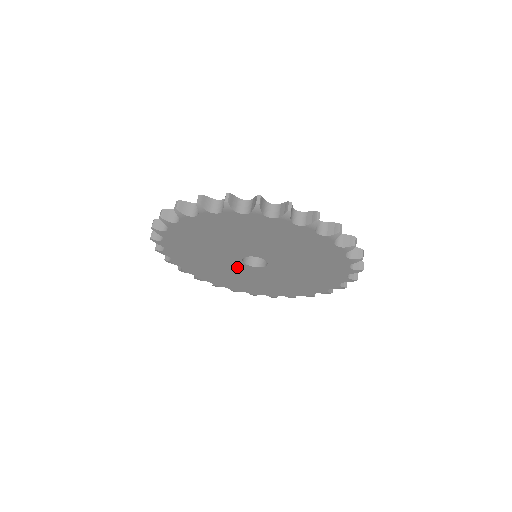
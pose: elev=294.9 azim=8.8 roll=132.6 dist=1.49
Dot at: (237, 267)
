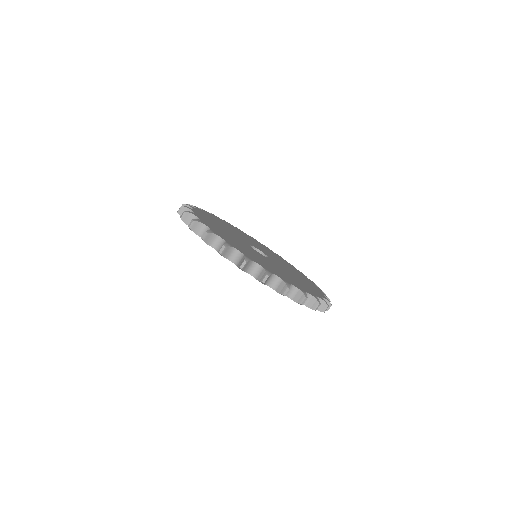
Dot at: occluded
